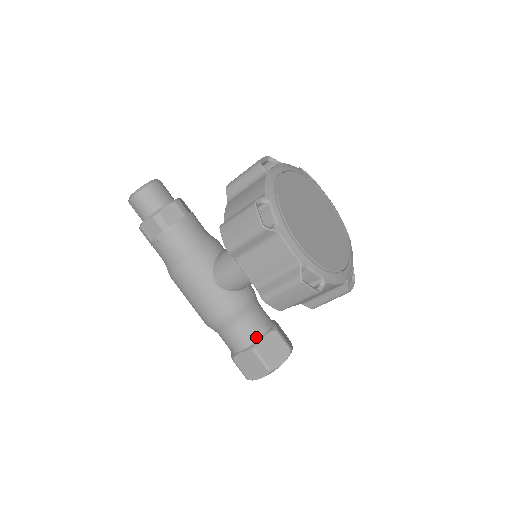
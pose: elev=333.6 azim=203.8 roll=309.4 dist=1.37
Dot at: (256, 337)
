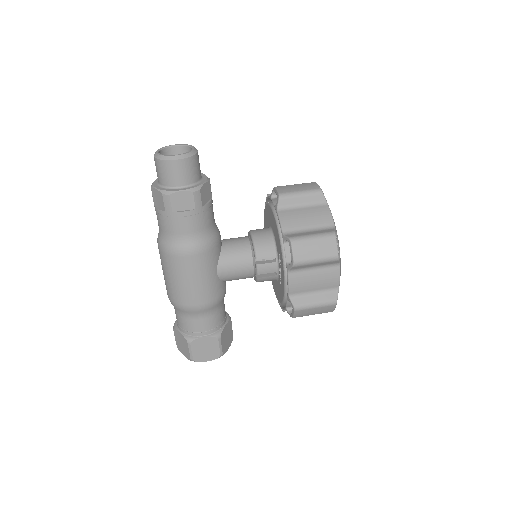
Dot at: (221, 325)
